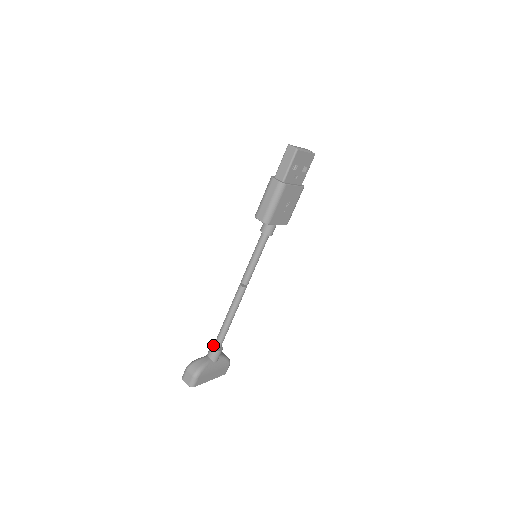
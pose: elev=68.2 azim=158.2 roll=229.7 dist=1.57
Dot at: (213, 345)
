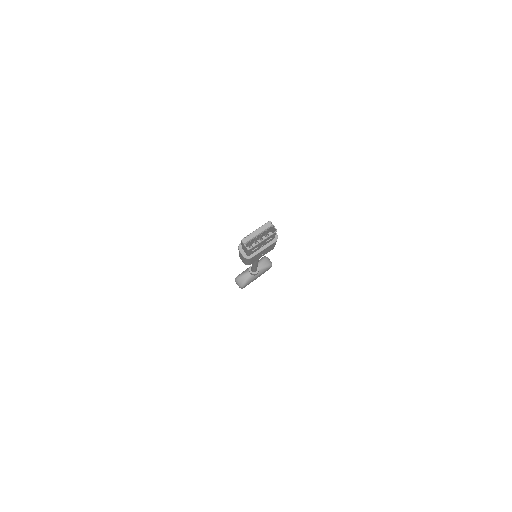
Dot at: occluded
